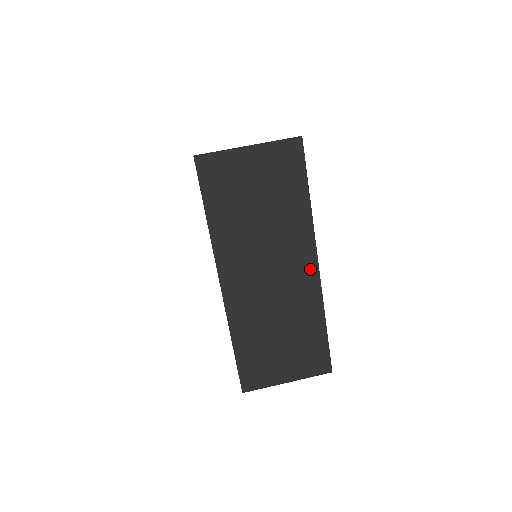
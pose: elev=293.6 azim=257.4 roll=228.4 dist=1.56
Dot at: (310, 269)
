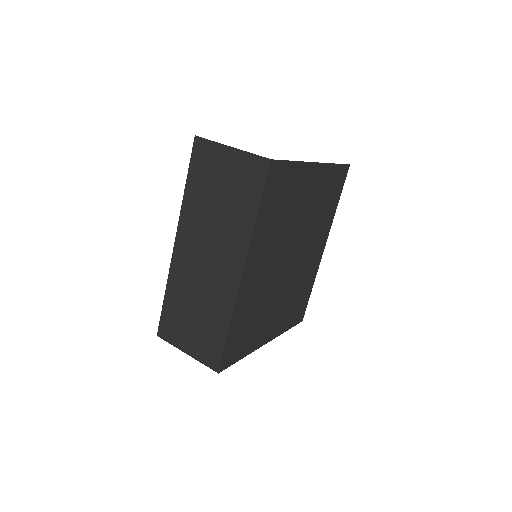
Dot at: (235, 274)
